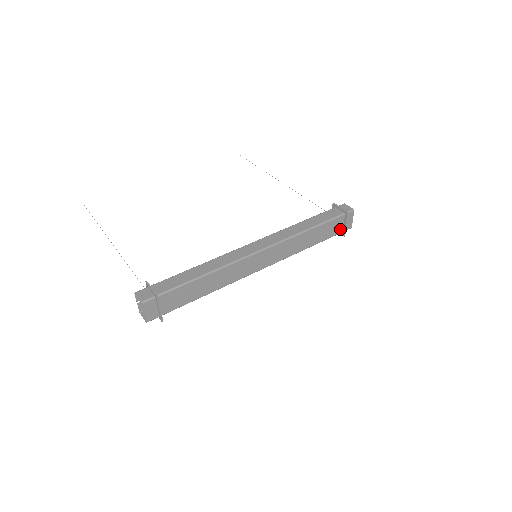
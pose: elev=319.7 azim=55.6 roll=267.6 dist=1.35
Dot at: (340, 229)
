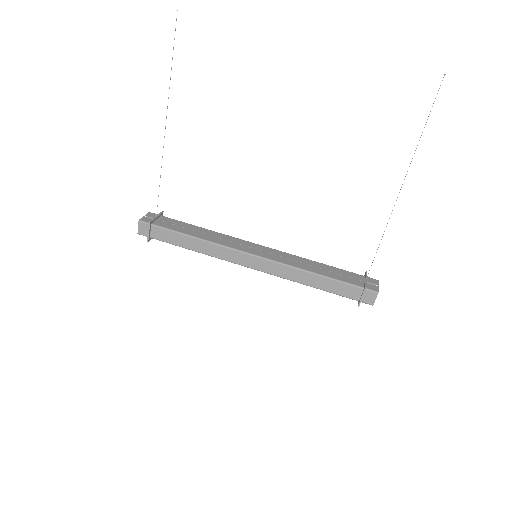
Dot at: occluded
